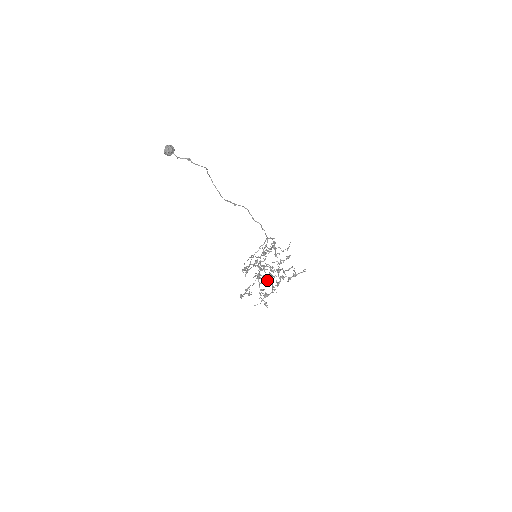
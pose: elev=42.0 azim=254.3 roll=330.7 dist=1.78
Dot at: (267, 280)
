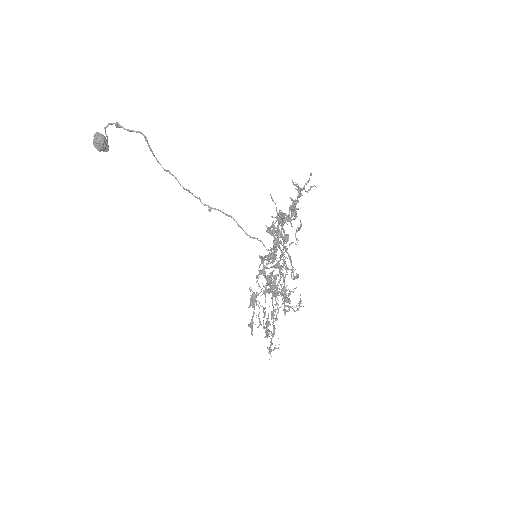
Dot at: (277, 266)
